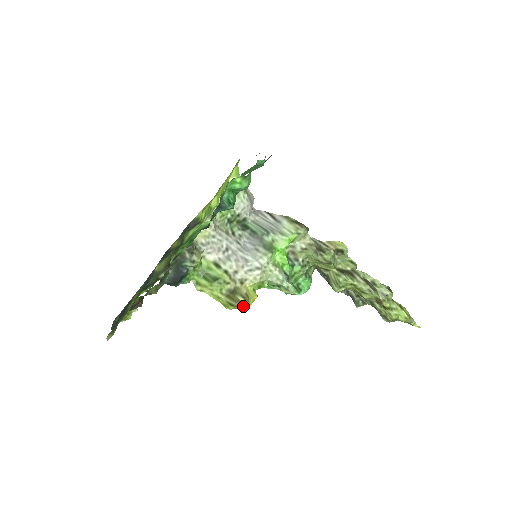
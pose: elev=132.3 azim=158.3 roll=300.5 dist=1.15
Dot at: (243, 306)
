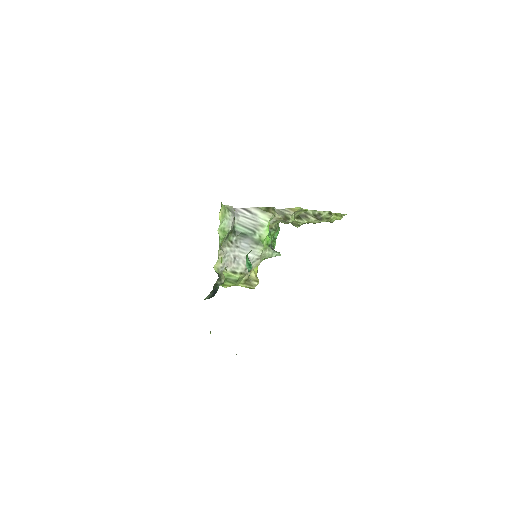
Dot at: occluded
